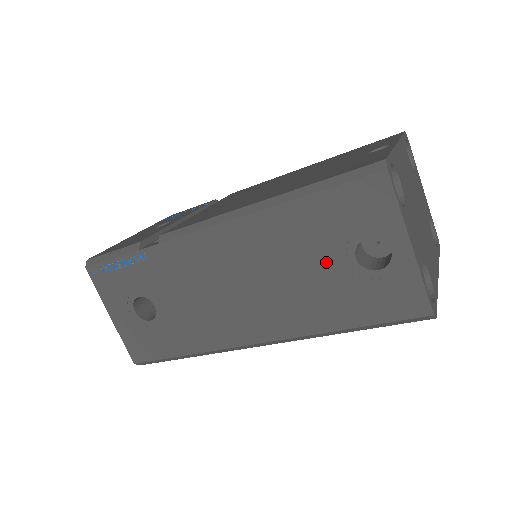
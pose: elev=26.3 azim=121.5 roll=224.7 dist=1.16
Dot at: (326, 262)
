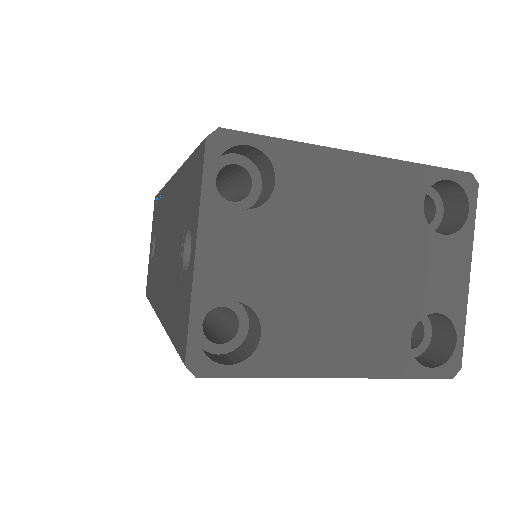
Dot at: (178, 245)
